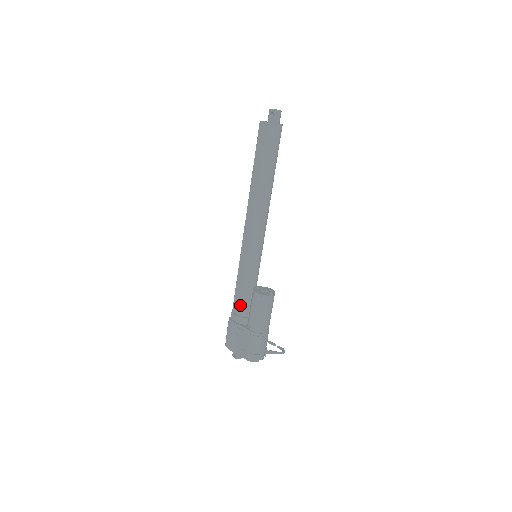
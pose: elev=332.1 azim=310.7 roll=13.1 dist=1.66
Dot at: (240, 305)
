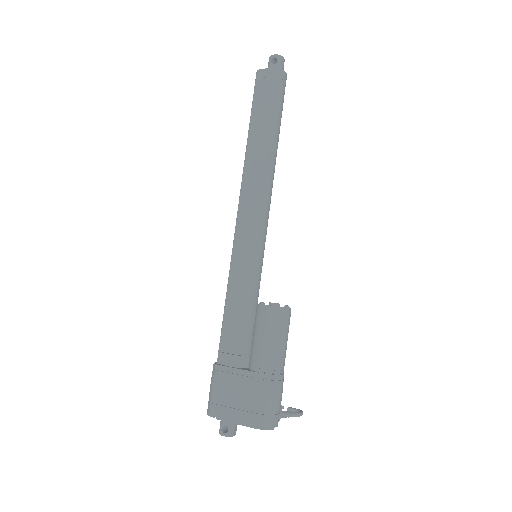
Dot at: (235, 335)
